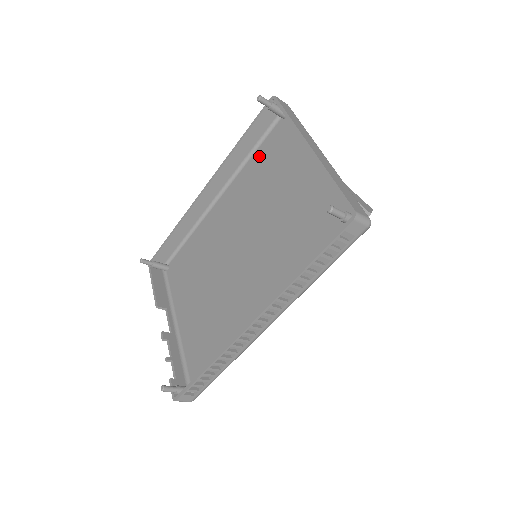
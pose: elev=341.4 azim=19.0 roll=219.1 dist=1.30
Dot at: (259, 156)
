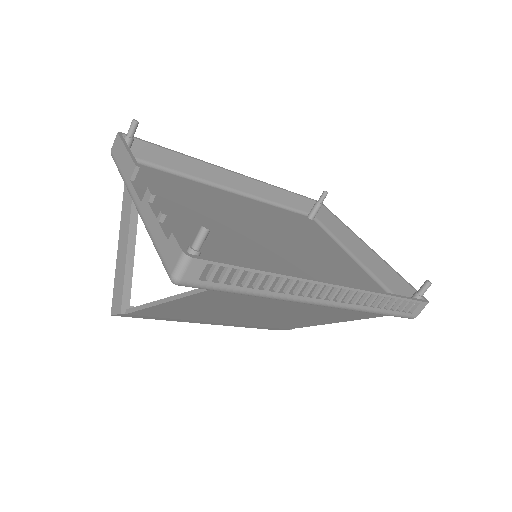
Dot at: (284, 212)
